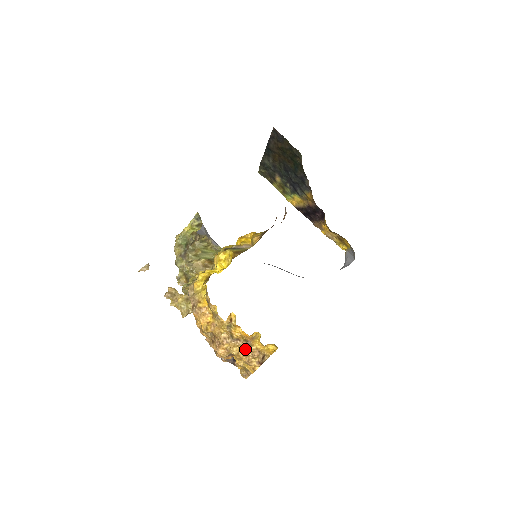
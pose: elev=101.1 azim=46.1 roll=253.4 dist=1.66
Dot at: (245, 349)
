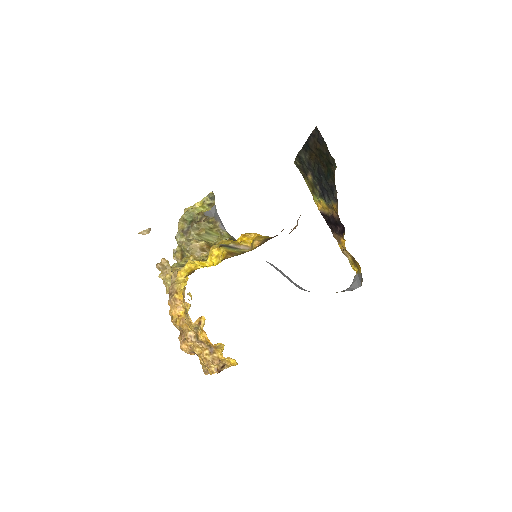
Dot at: (207, 353)
